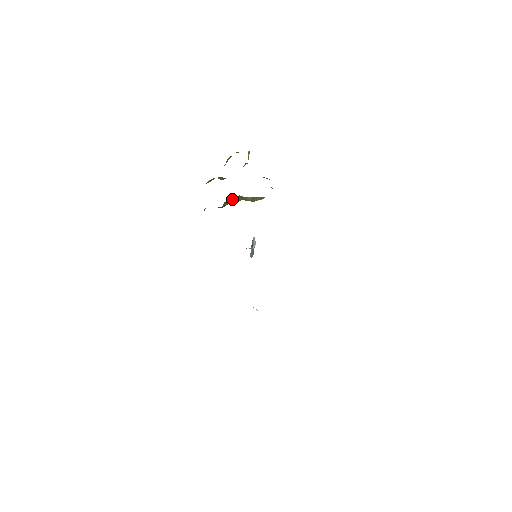
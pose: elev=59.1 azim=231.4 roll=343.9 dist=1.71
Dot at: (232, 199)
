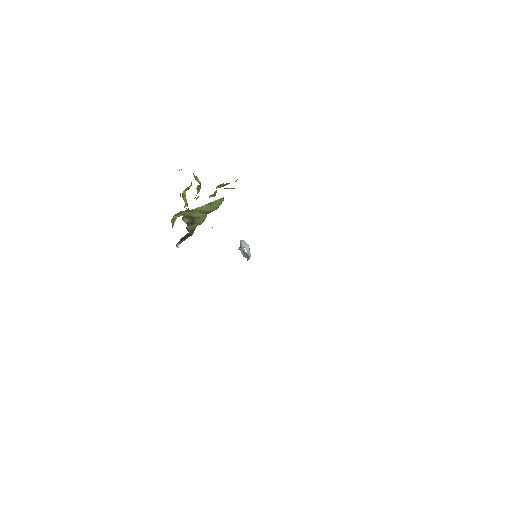
Dot at: (190, 218)
